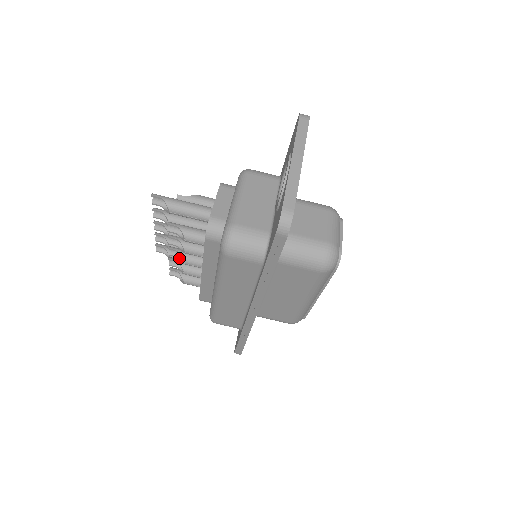
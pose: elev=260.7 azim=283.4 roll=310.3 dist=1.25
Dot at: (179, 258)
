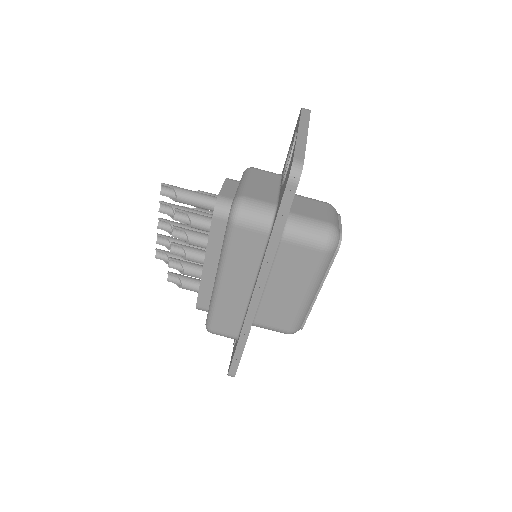
Dot at: (180, 255)
